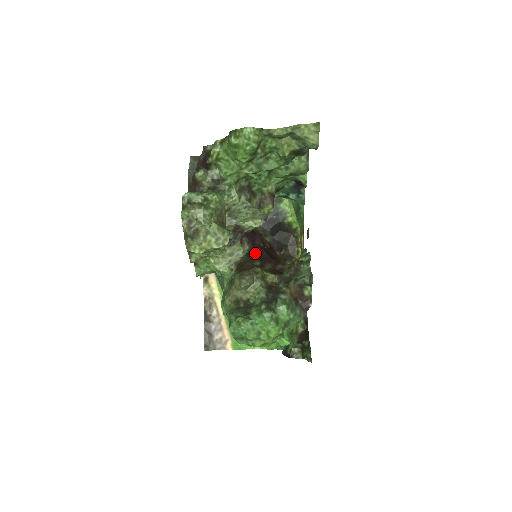
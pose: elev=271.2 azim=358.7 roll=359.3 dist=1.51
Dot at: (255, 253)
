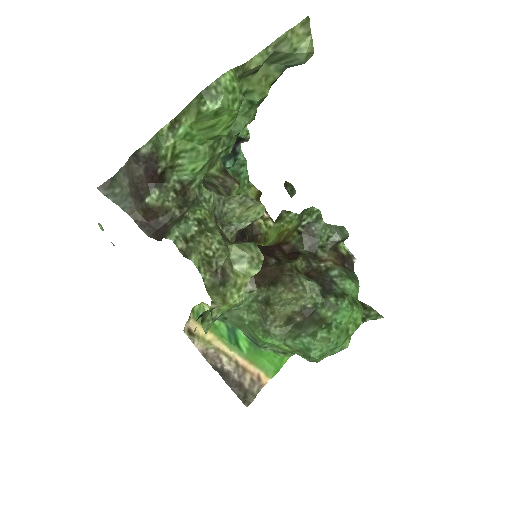
Dot at: occluded
